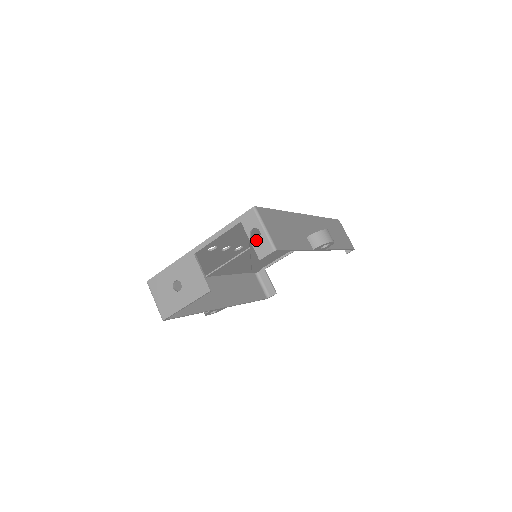
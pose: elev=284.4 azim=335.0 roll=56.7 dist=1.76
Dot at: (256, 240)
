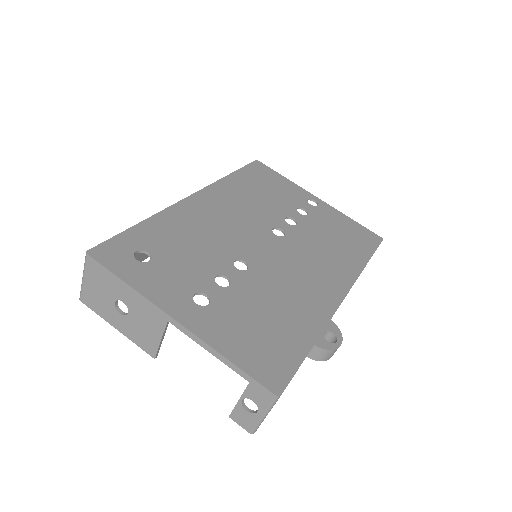
Dot at: (245, 409)
